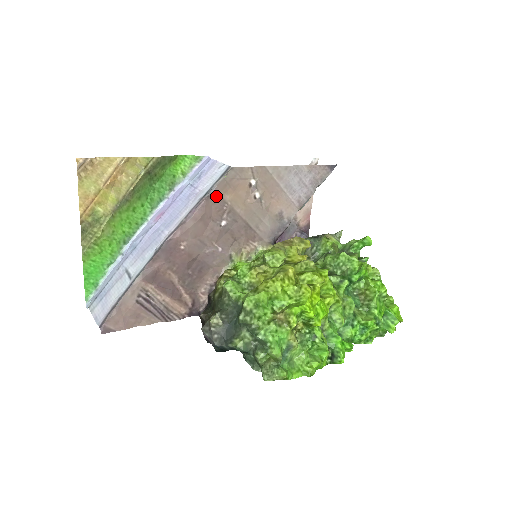
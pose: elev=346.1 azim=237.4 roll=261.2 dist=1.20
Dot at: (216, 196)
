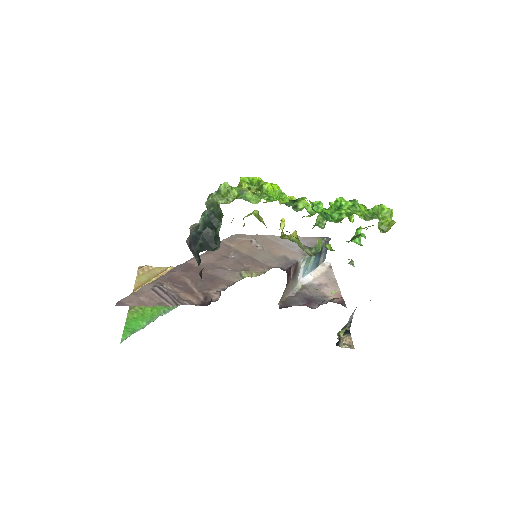
Dot at: (223, 245)
